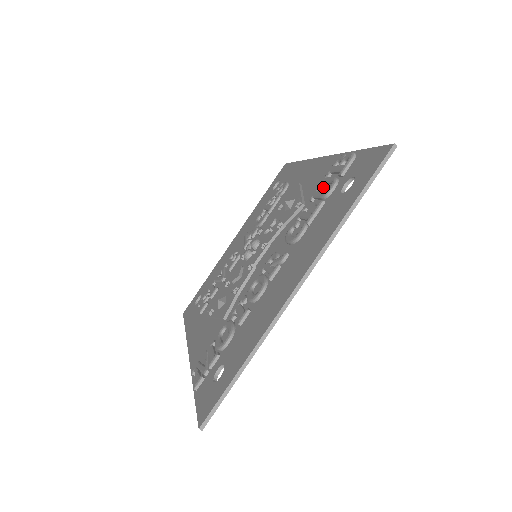
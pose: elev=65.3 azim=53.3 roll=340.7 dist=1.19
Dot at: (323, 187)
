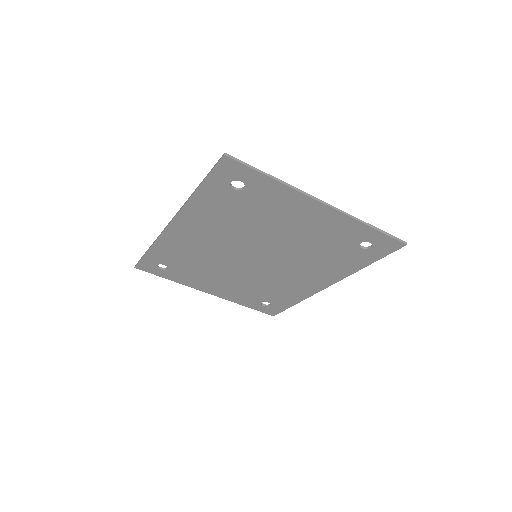
Dot at: (337, 258)
